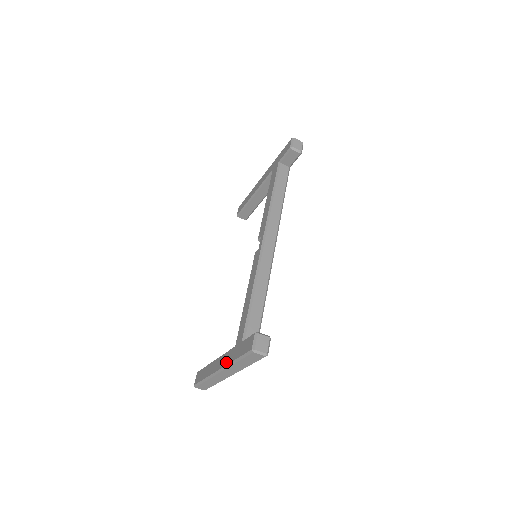
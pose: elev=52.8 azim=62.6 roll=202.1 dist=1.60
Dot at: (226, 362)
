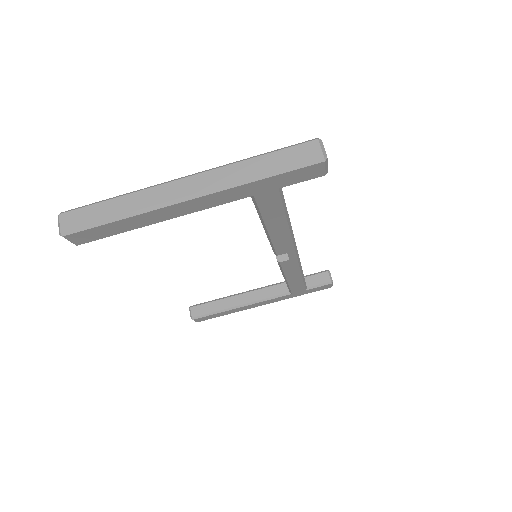
Dot at: occluded
